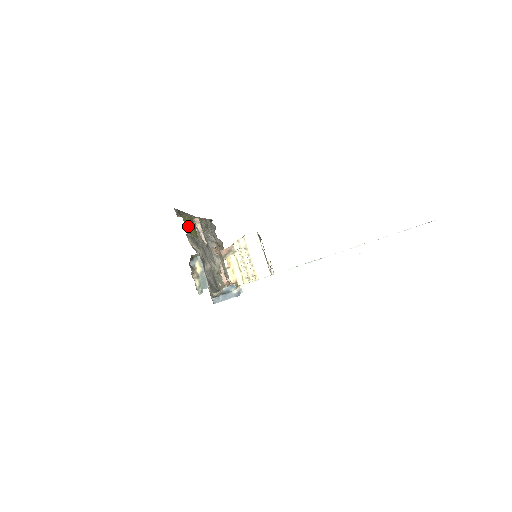
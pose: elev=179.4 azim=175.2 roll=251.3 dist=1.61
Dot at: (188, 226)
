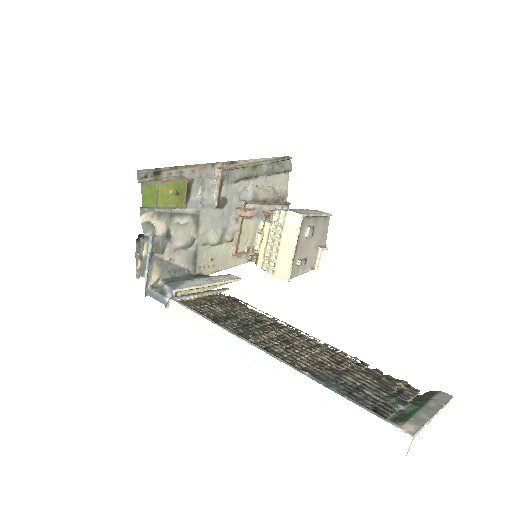
Dot at: (154, 196)
